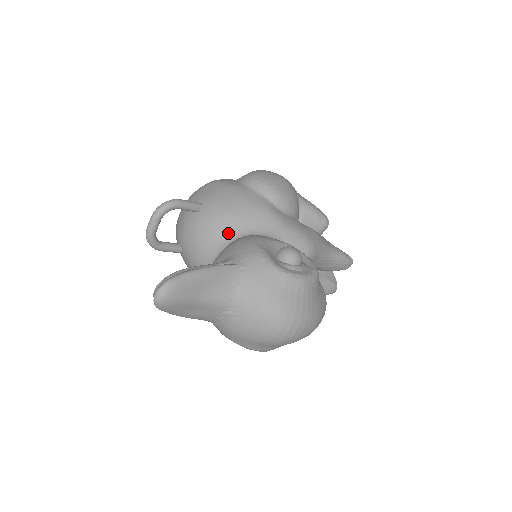
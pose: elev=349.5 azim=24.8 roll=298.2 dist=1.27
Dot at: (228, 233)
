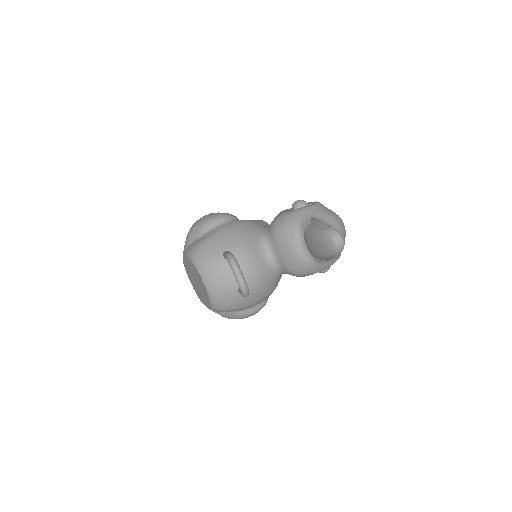
Dot at: (257, 243)
